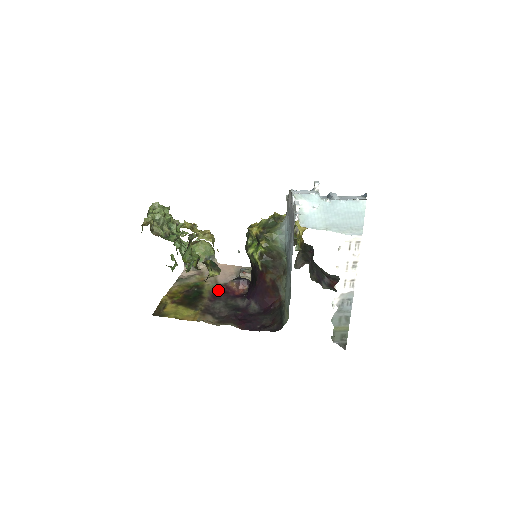
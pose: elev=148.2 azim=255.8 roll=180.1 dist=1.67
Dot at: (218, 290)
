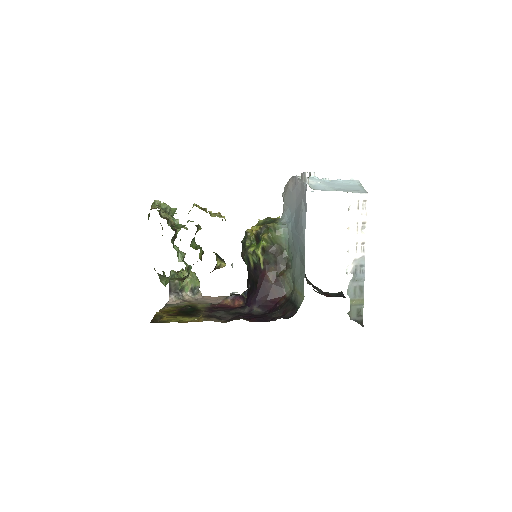
Dot at: (213, 307)
